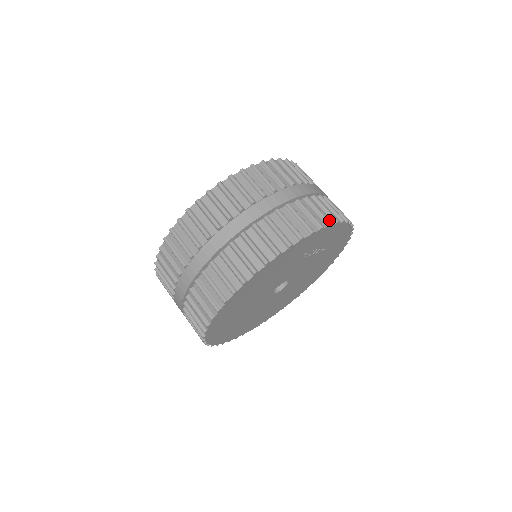
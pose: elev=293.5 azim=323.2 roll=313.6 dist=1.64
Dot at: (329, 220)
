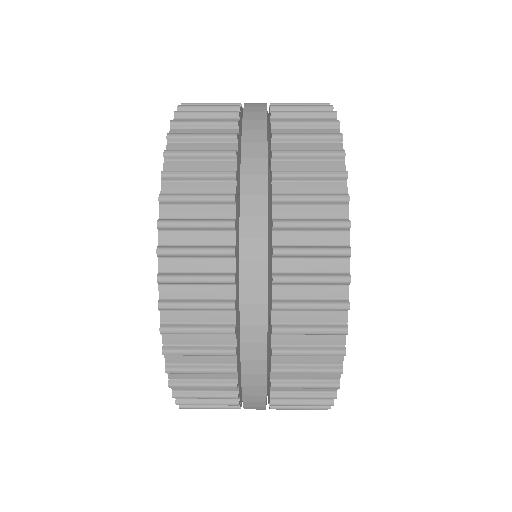
Dot at: occluded
